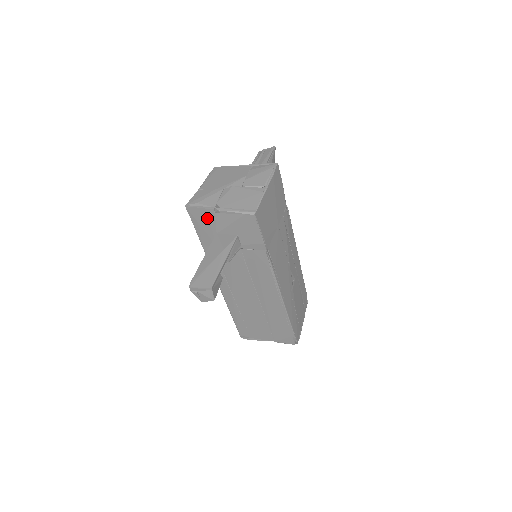
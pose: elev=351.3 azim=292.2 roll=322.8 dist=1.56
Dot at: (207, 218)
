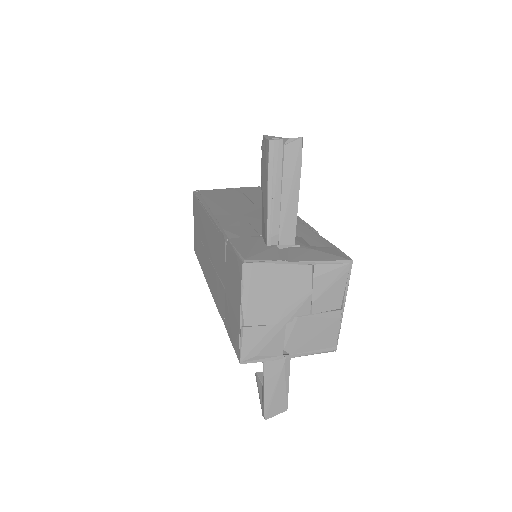
Dot at: occluded
